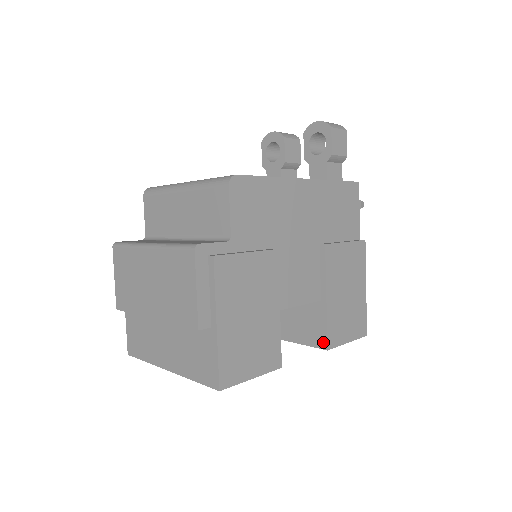
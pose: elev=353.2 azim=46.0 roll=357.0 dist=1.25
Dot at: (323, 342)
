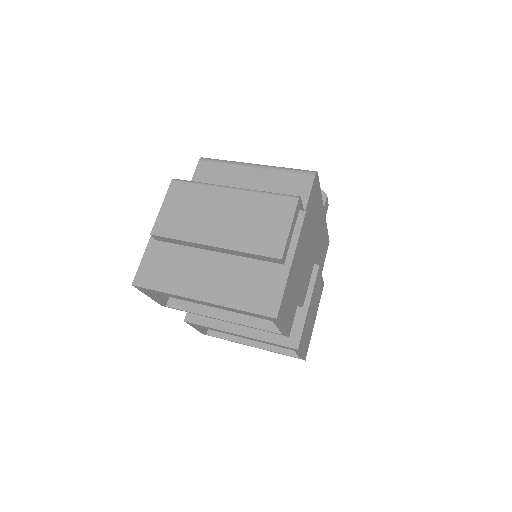
Dot at: (295, 342)
